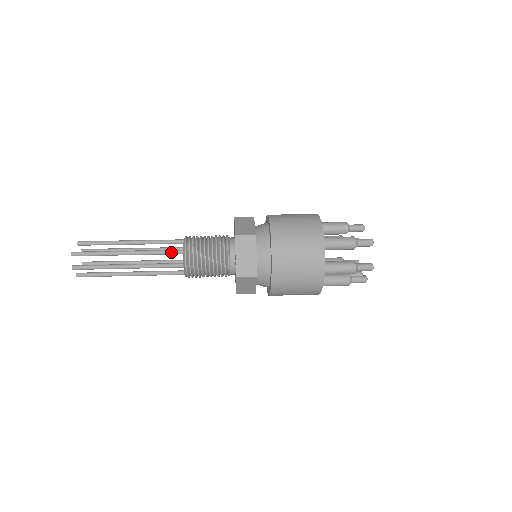
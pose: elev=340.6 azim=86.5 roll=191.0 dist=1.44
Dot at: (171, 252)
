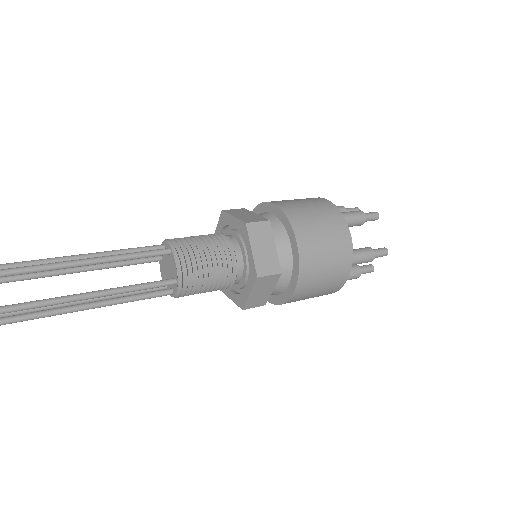
Dot at: (160, 286)
